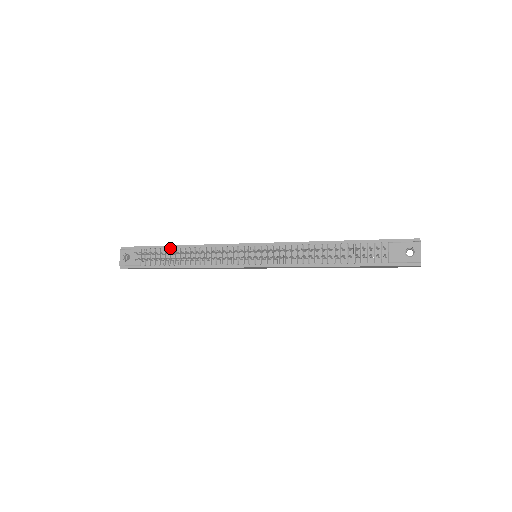
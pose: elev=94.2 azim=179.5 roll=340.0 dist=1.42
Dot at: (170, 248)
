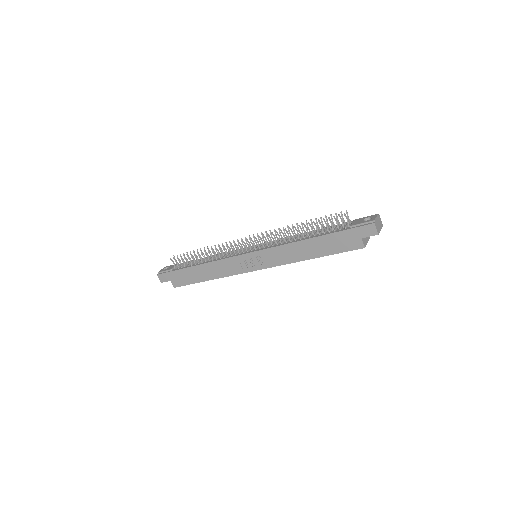
Dot at: occluded
